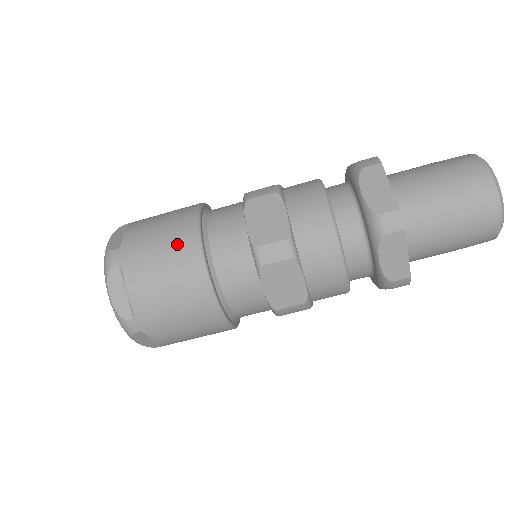
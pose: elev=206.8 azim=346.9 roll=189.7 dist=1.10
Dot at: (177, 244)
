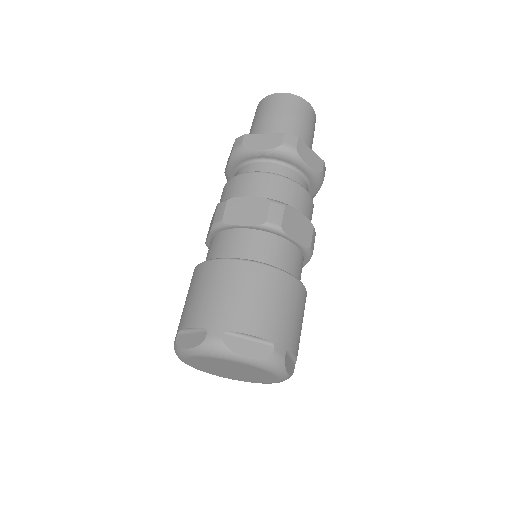
Dot at: (190, 285)
